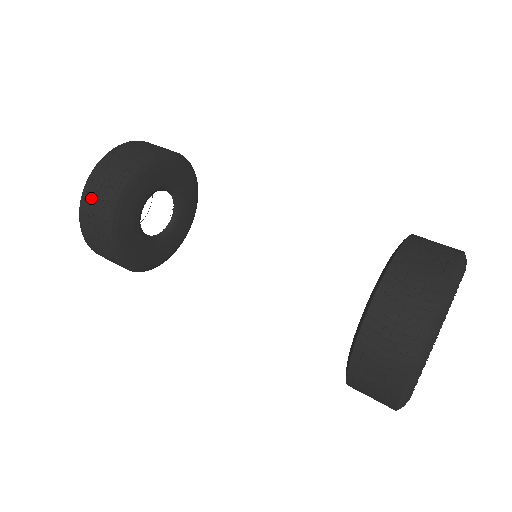
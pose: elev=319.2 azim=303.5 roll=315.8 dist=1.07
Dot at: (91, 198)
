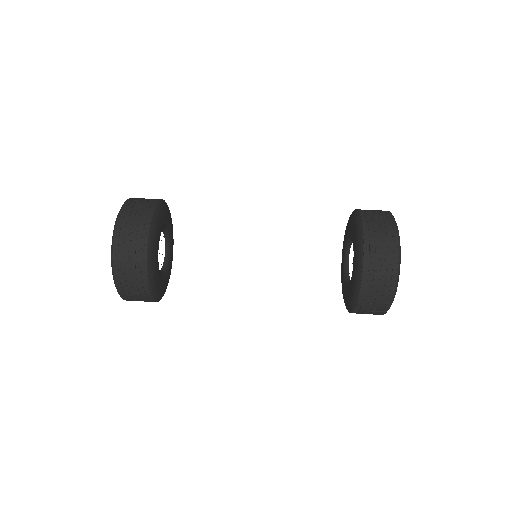
Dot at: (127, 287)
